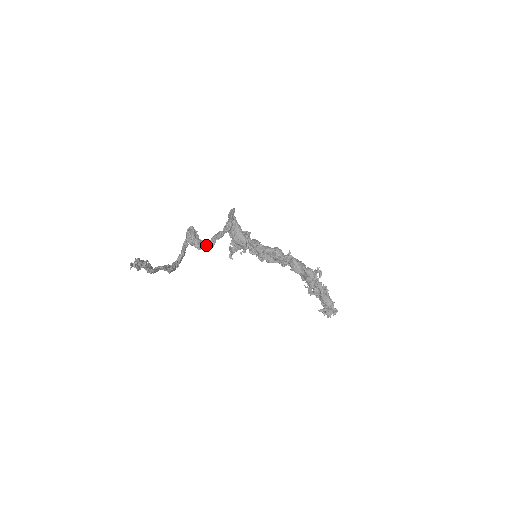
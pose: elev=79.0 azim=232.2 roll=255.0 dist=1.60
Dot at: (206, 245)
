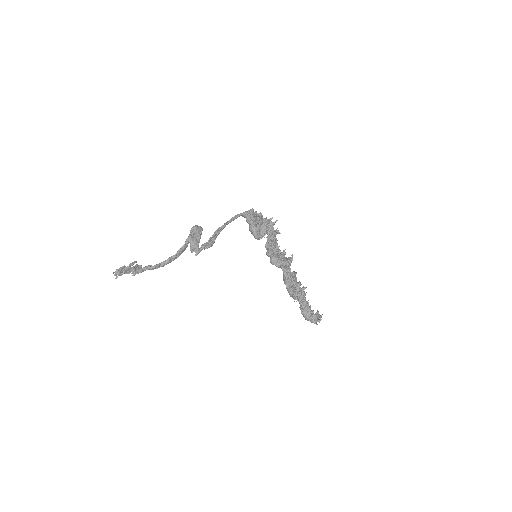
Dot at: (196, 250)
